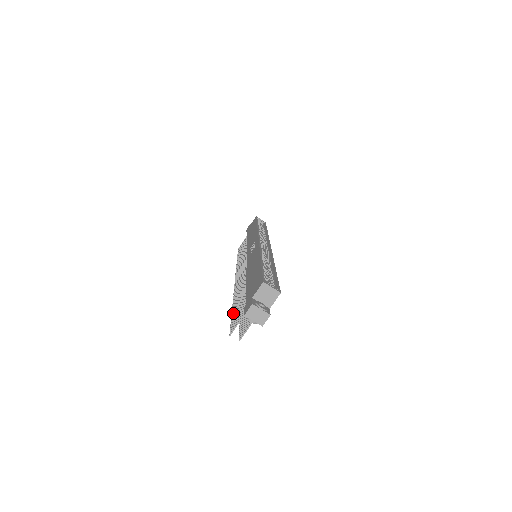
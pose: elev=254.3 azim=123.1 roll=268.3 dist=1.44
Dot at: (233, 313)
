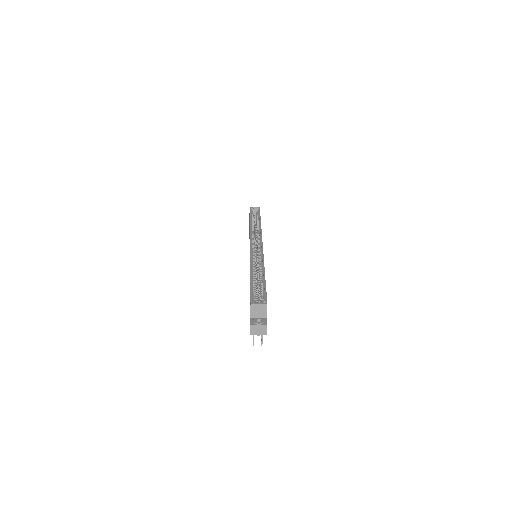
Dot at: occluded
